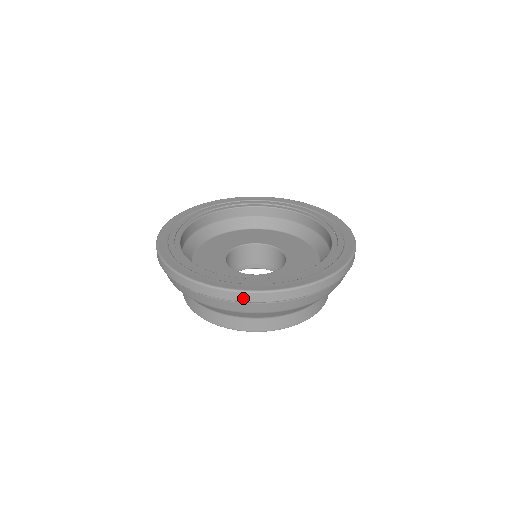
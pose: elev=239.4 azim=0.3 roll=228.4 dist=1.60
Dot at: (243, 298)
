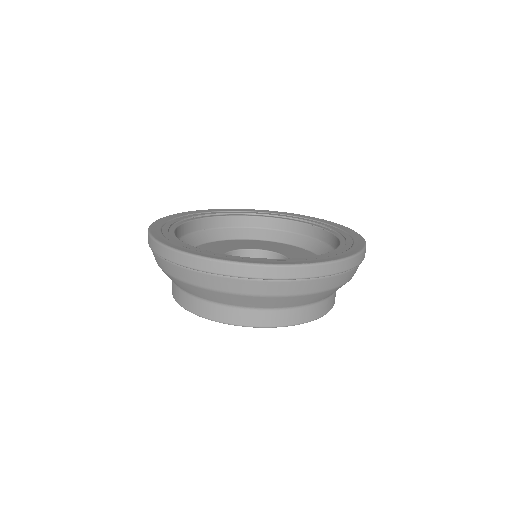
Dot at: (158, 250)
